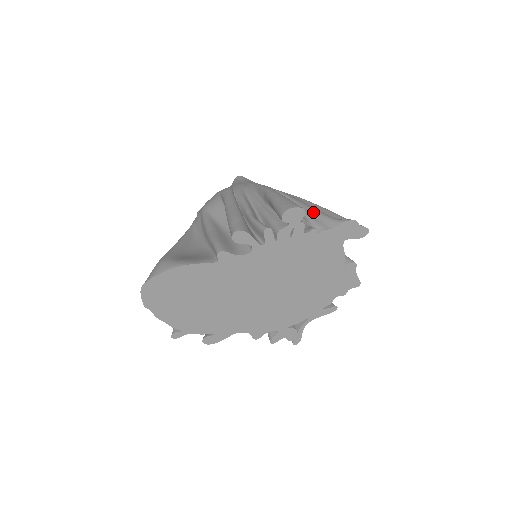
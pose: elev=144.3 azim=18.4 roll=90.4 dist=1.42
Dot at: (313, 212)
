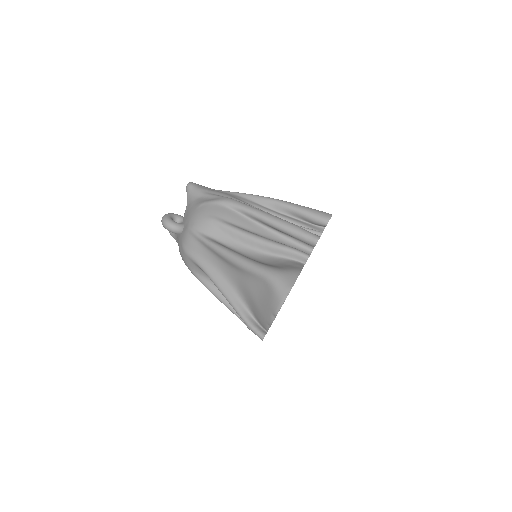
Dot at: occluded
